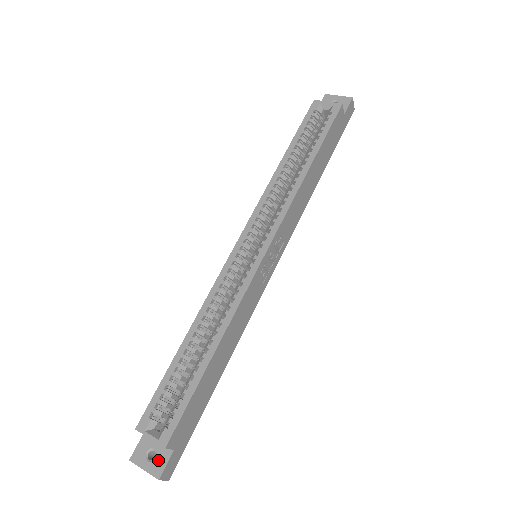
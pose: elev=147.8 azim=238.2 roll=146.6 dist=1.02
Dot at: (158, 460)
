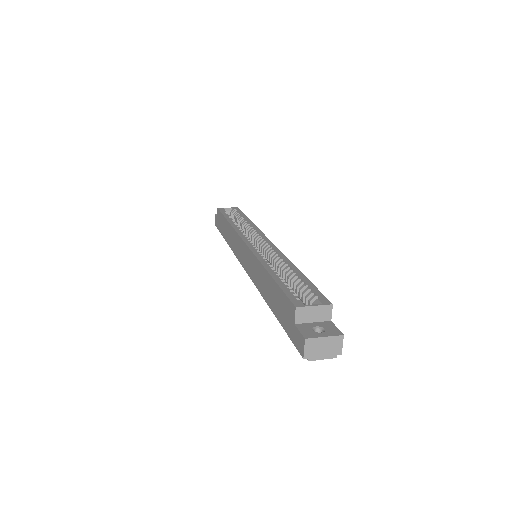
Dot at: (328, 328)
